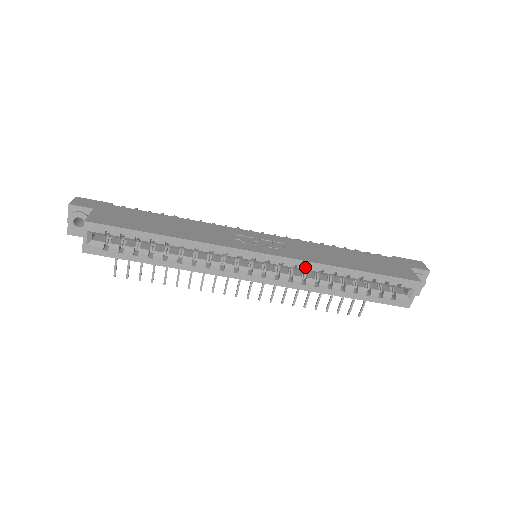
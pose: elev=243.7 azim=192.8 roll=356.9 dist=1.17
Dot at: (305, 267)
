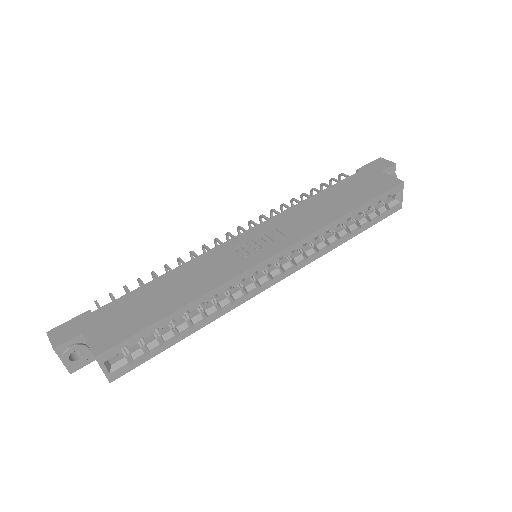
Dot at: (313, 239)
